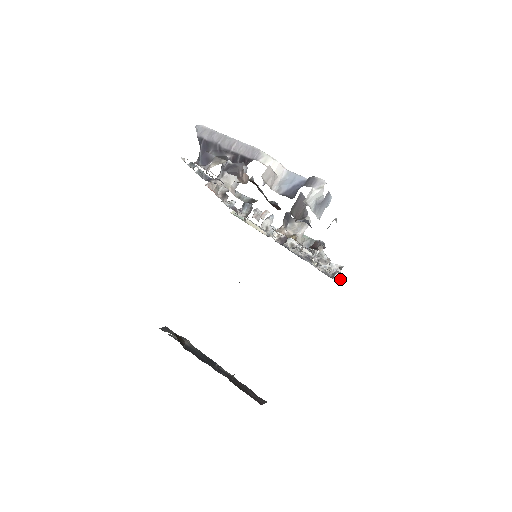
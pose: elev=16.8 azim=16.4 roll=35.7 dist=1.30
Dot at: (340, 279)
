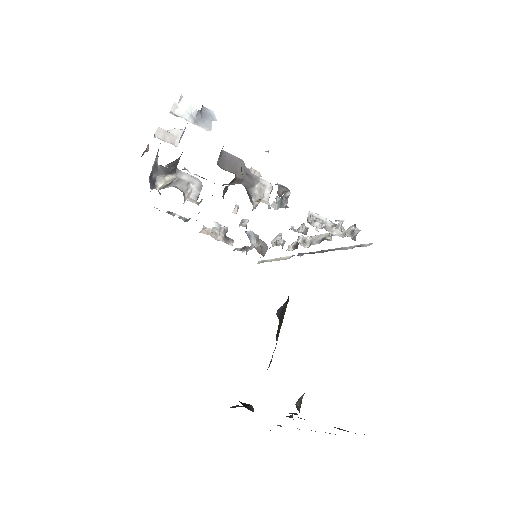
Dot at: (372, 243)
